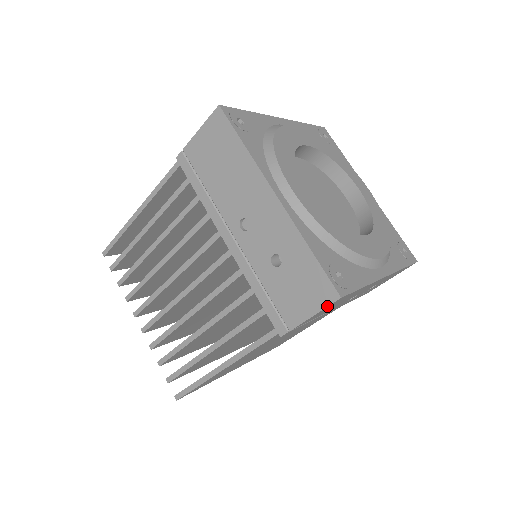
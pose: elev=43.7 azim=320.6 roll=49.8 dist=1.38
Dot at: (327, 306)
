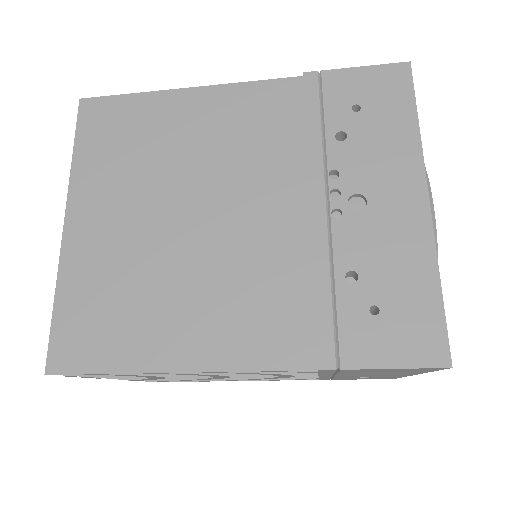
Dot at: occluded
